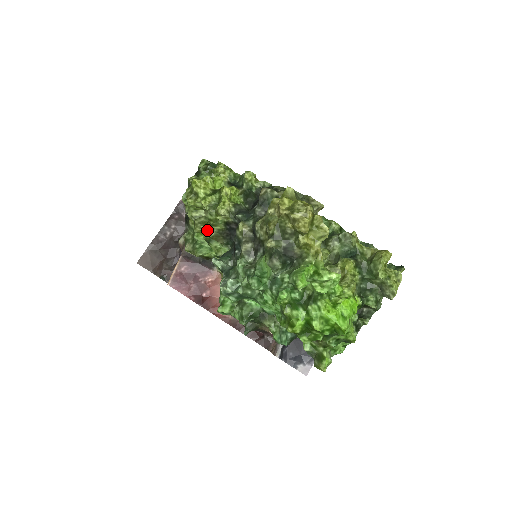
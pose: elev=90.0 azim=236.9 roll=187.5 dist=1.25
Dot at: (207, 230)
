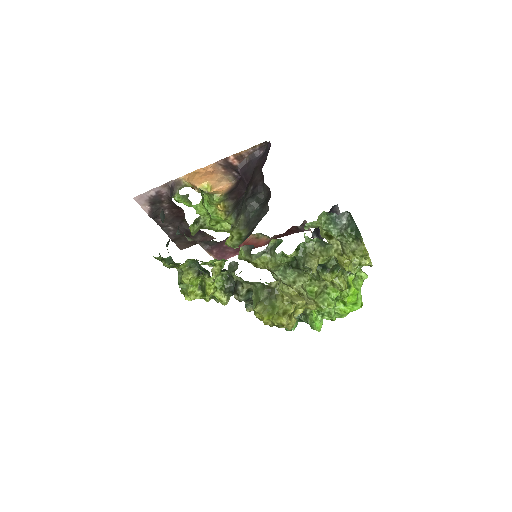
Dot at: occluded
